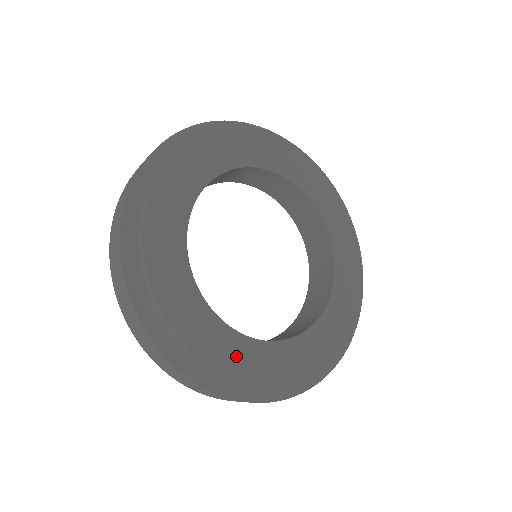
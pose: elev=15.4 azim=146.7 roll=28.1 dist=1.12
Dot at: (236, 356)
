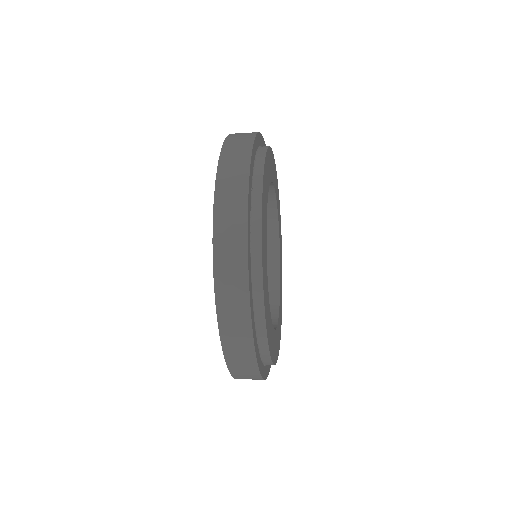
Dot at: (271, 340)
